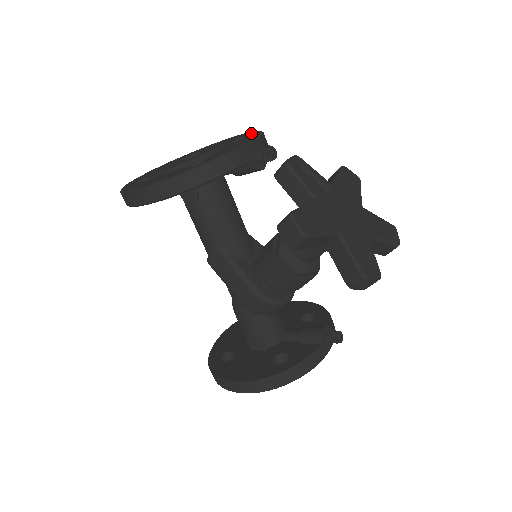
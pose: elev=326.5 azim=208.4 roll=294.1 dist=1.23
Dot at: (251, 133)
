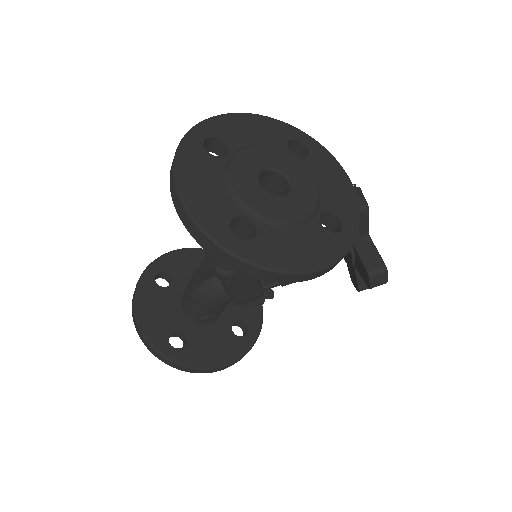
Dot at: (302, 137)
